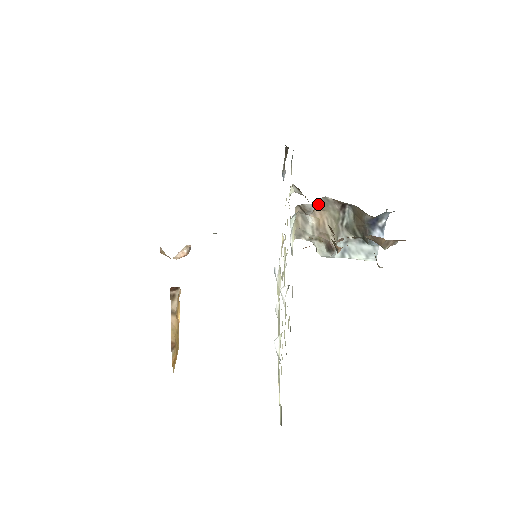
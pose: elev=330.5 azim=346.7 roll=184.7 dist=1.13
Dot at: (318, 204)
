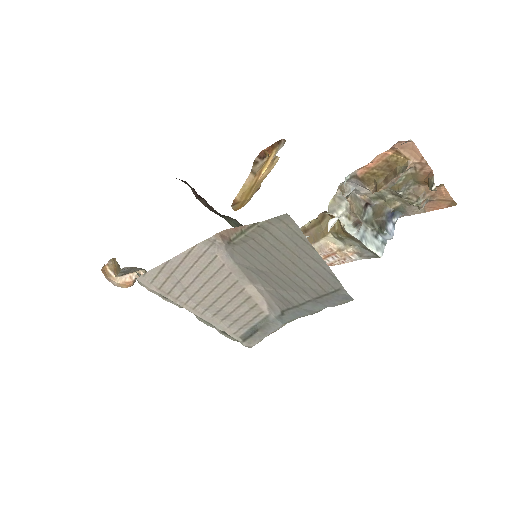
Dot at: (350, 196)
